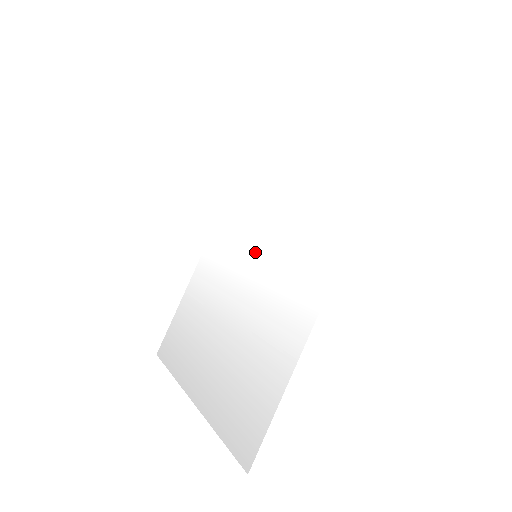
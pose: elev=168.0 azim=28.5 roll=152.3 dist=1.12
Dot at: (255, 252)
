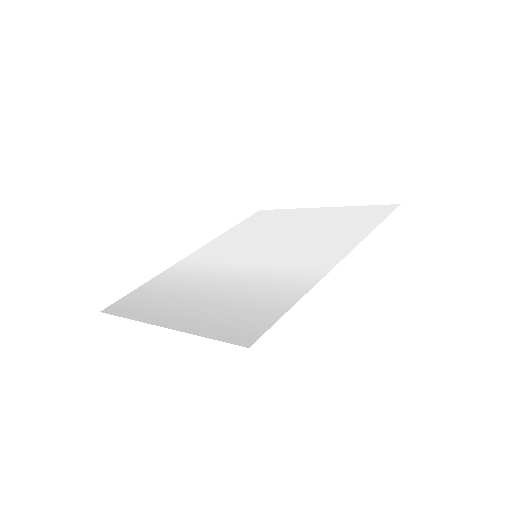
Dot at: (255, 254)
